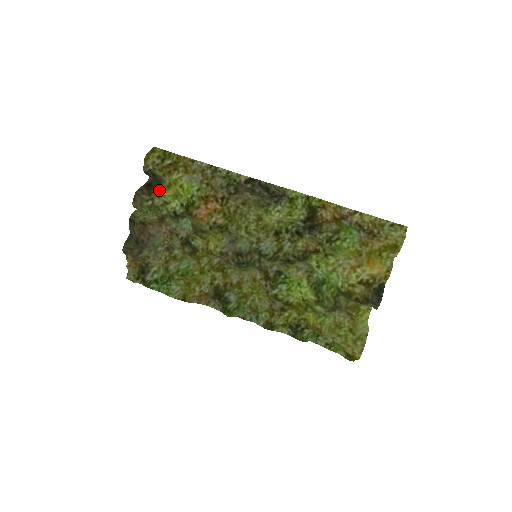
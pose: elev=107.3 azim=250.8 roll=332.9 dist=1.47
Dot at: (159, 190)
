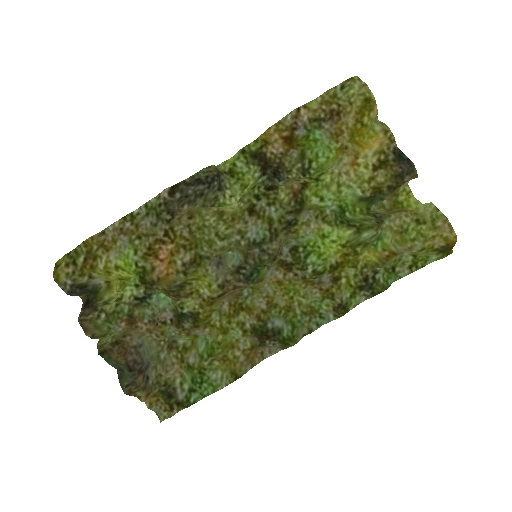
Dot at: (102, 298)
